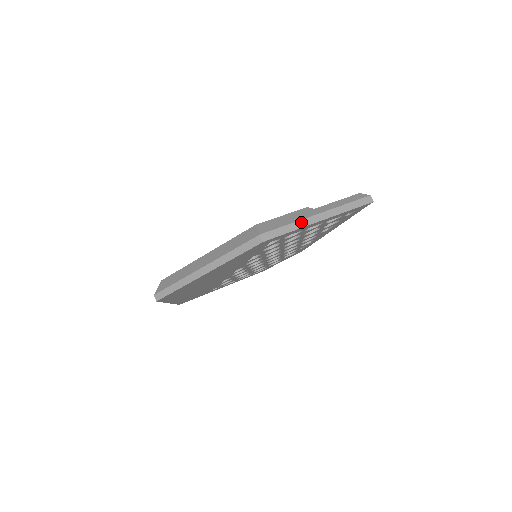
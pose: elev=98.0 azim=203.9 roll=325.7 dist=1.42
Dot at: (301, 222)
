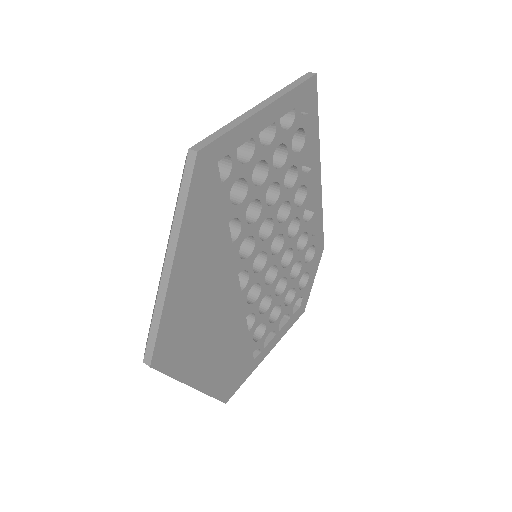
Dot at: (237, 120)
